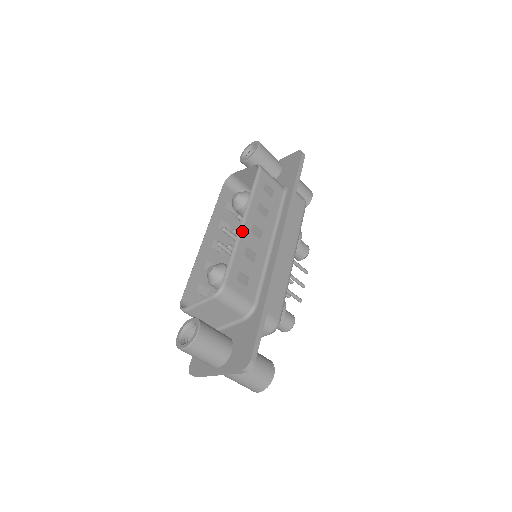
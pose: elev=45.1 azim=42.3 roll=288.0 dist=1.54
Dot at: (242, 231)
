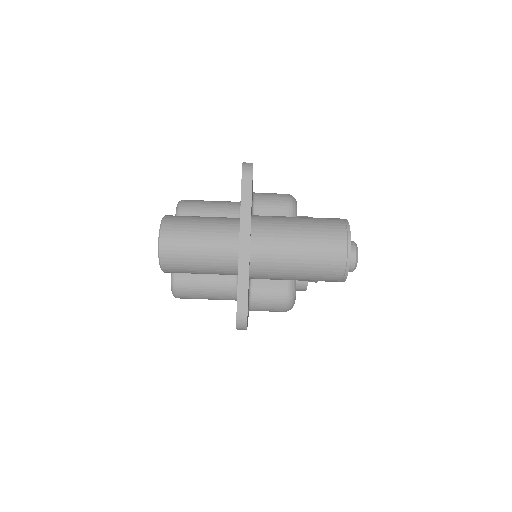
Dot at: occluded
